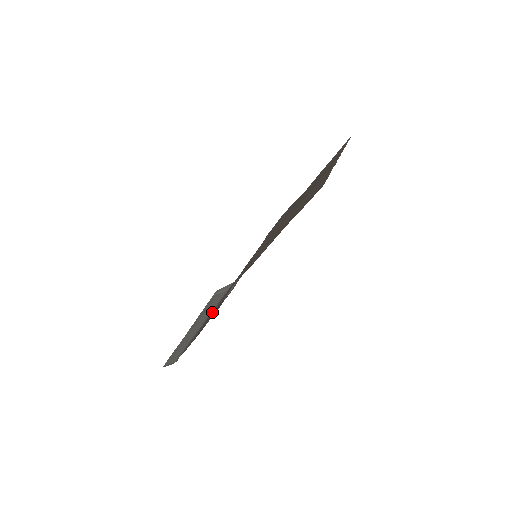
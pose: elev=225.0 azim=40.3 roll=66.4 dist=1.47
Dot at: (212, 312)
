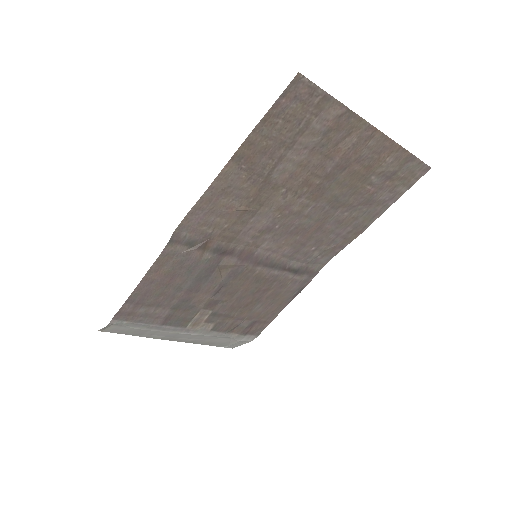
Dot at: (186, 312)
